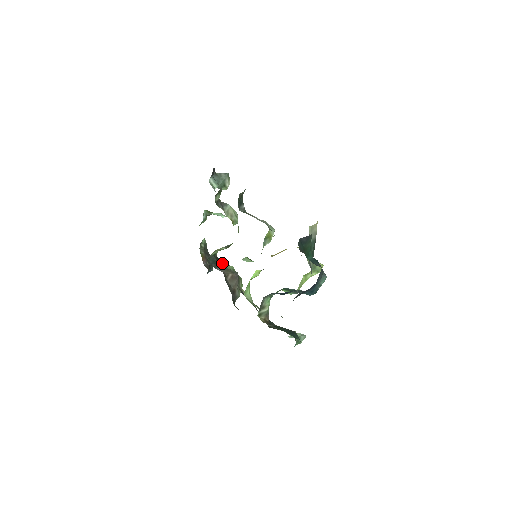
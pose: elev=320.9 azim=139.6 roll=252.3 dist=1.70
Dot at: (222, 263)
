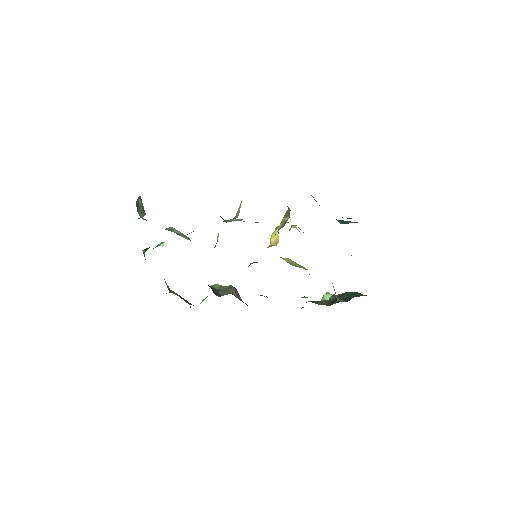
Dot at: occluded
